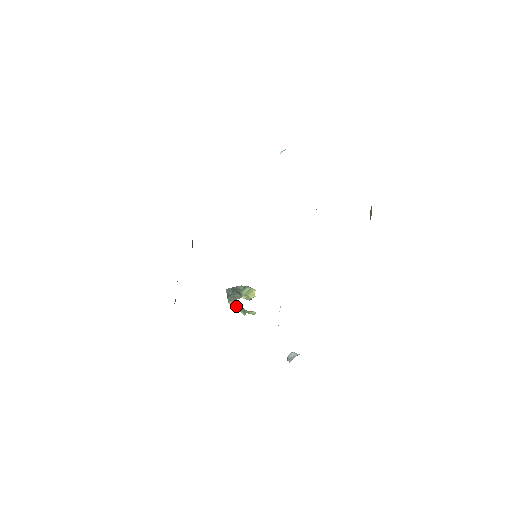
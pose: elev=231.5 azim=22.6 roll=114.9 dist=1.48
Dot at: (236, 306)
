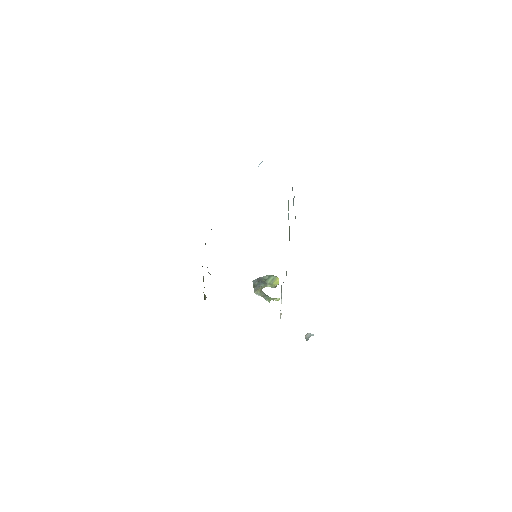
Dot at: (261, 295)
